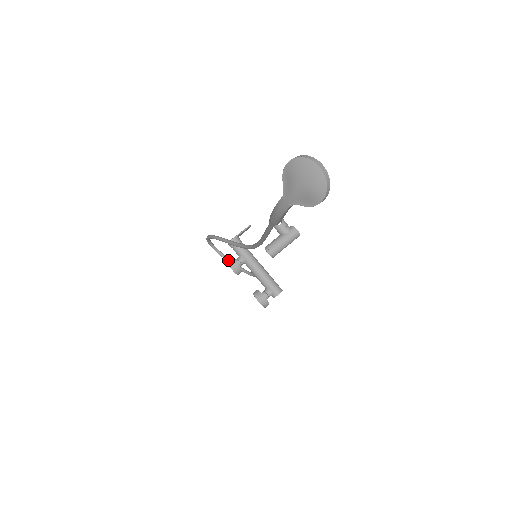
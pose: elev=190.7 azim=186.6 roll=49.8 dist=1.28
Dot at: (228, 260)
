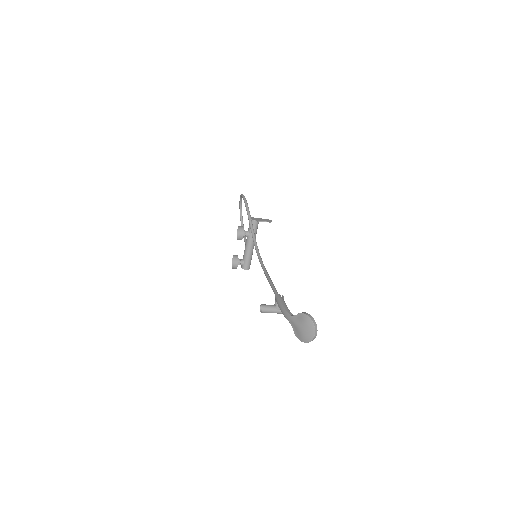
Dot at: (241, 229)
